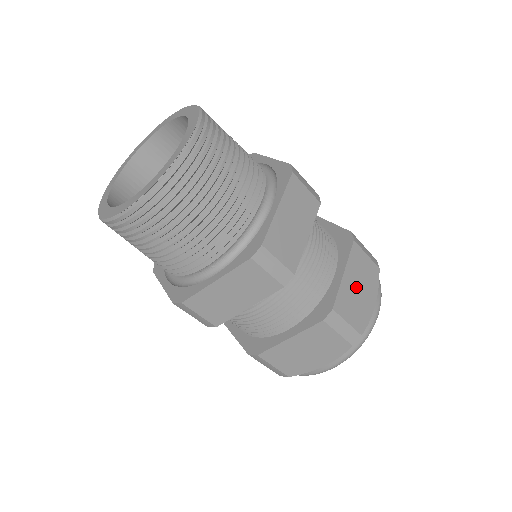
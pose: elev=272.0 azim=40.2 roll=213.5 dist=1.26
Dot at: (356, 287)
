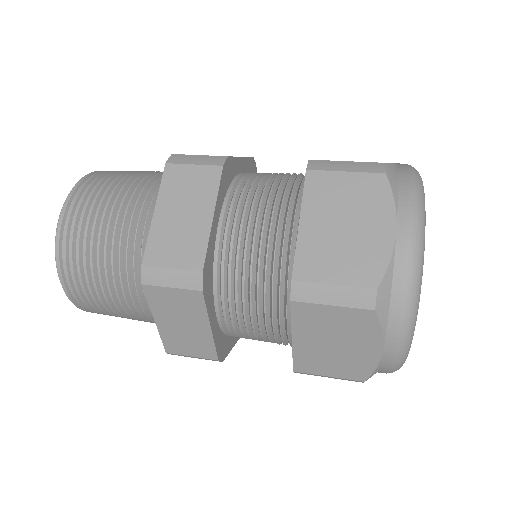
Dot at: occluded
